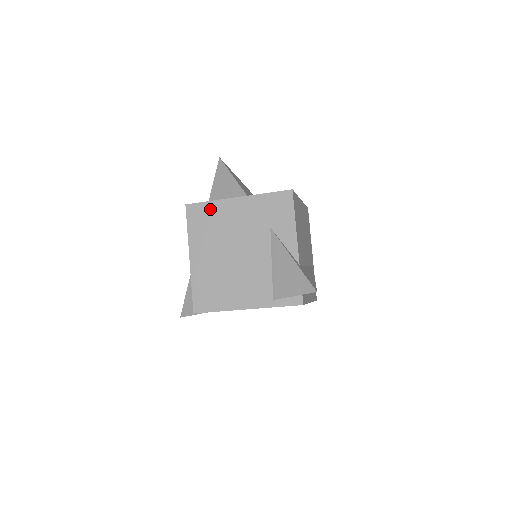
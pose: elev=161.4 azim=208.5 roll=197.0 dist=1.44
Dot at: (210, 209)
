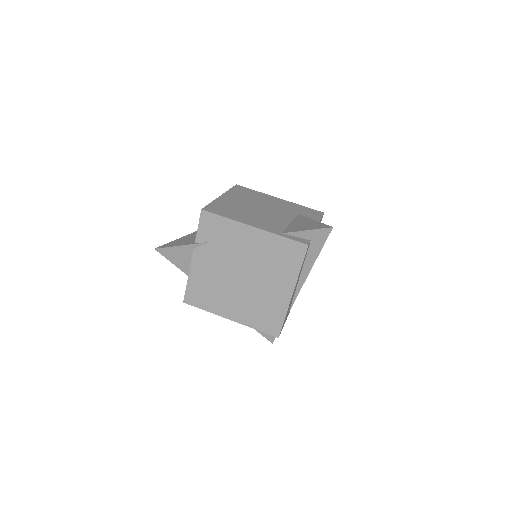
Dot at: (255, 192)
